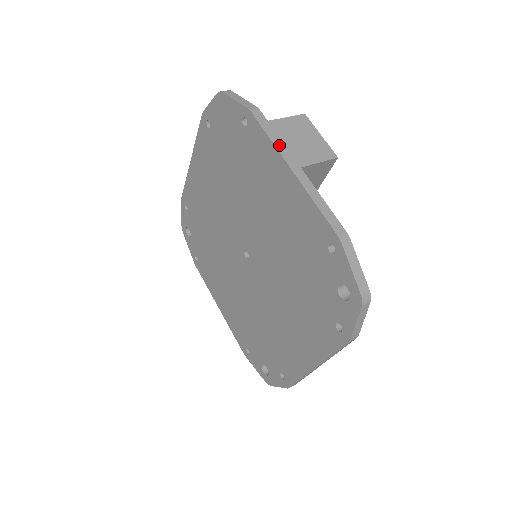
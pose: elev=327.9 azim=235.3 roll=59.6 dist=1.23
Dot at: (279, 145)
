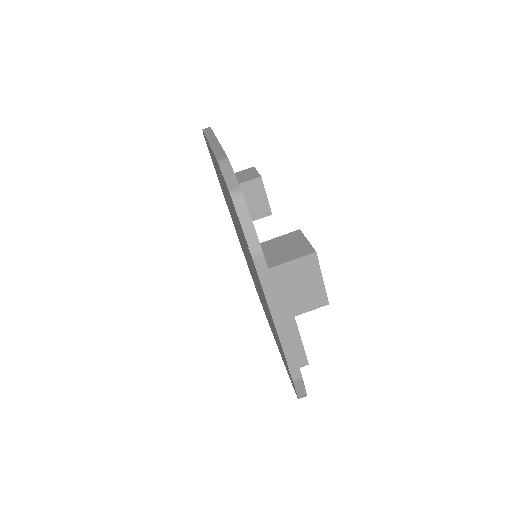
Dot at: (271, 298)
